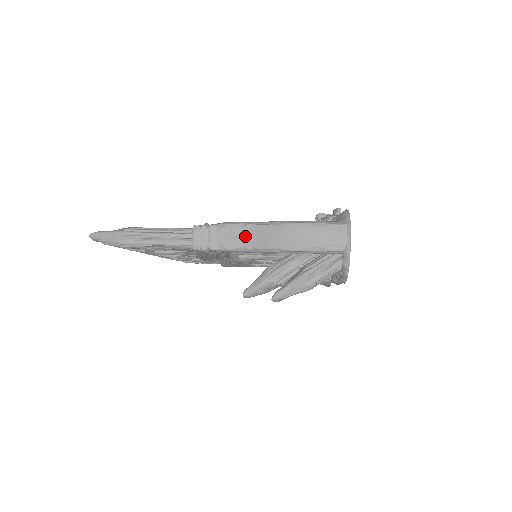
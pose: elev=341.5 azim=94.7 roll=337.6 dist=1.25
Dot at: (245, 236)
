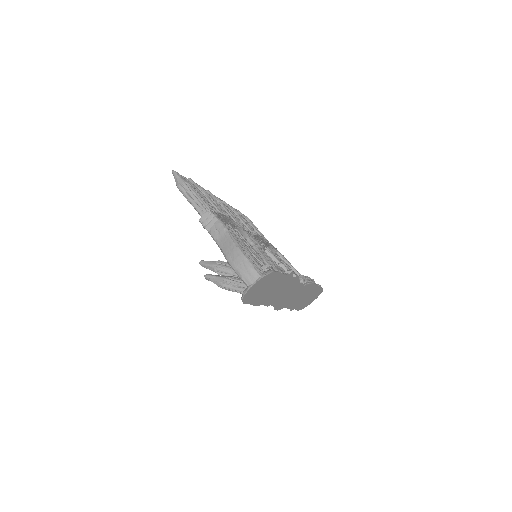
Dot at: (222, 236)
